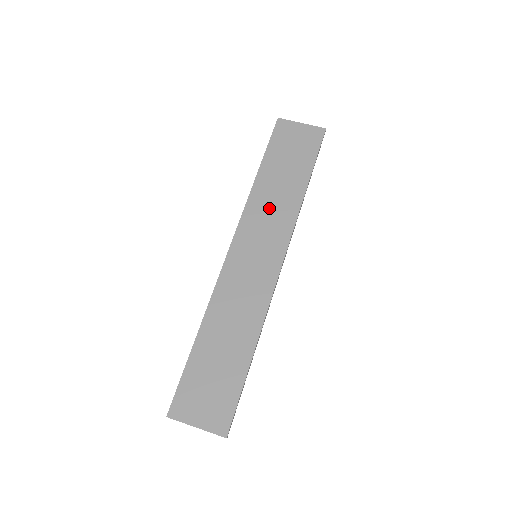
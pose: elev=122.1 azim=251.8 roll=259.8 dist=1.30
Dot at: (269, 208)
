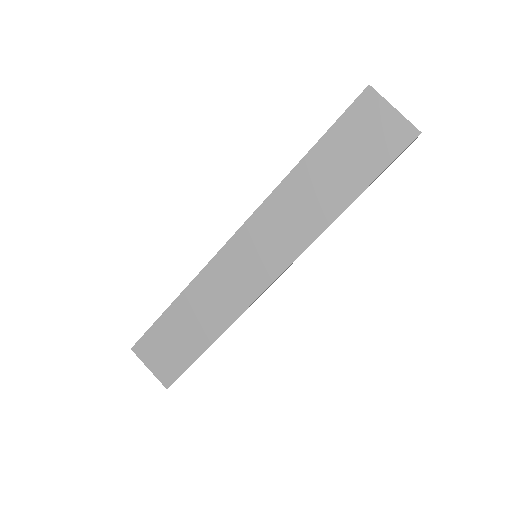
Dot at: (293, 211)
